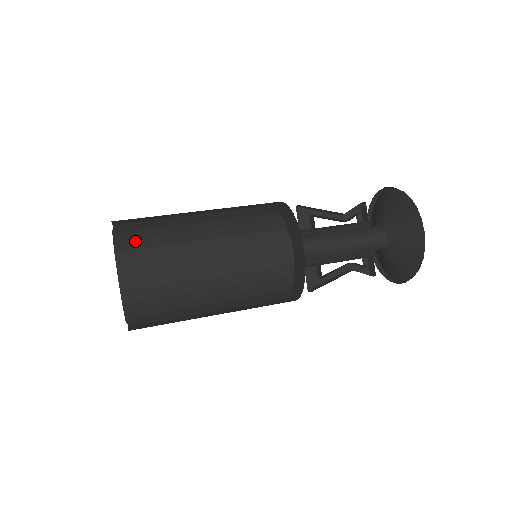
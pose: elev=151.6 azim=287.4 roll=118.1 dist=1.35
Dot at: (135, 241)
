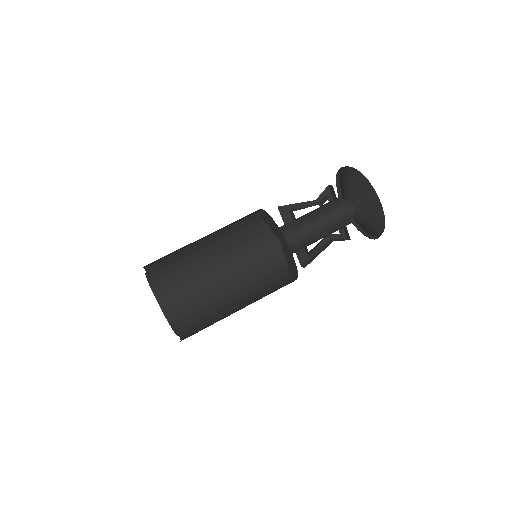
Dot at: (168, 286)
